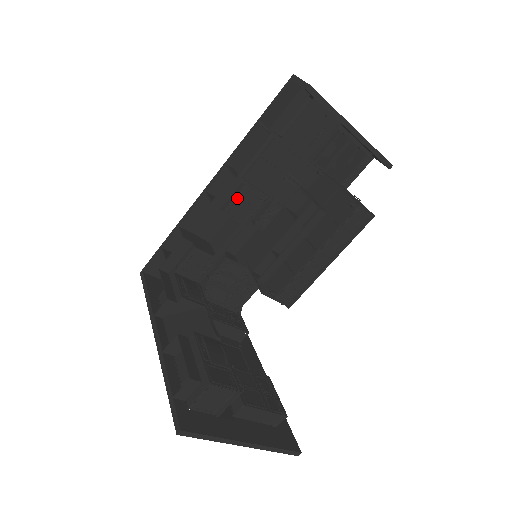
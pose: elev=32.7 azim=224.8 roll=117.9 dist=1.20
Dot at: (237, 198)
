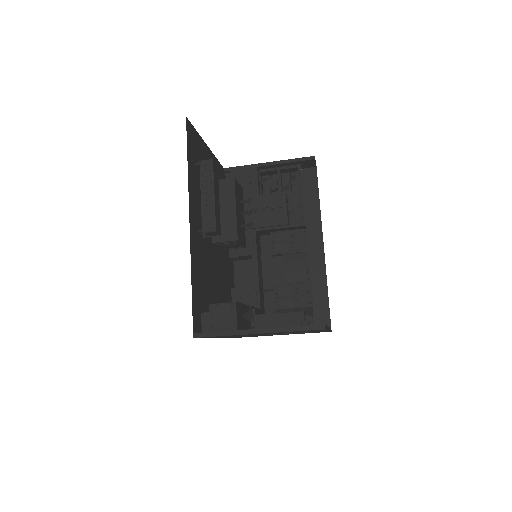
Dot at: occluded
